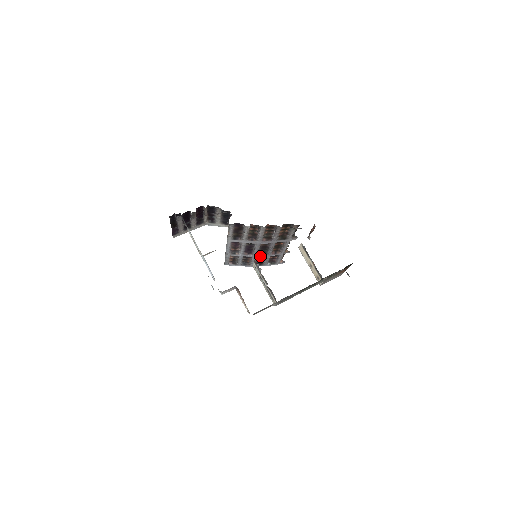
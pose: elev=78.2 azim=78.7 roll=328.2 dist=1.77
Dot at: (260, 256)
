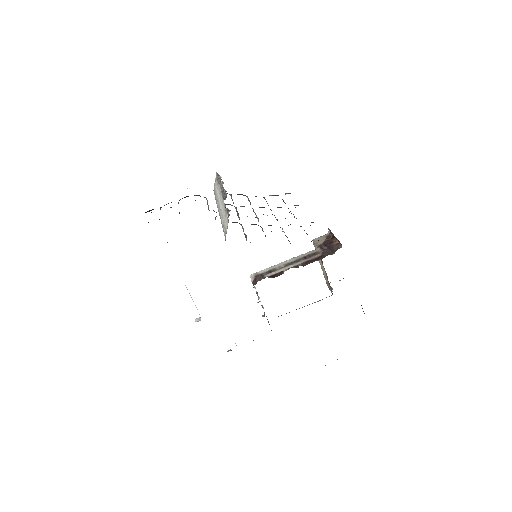
Dot at: occluded
